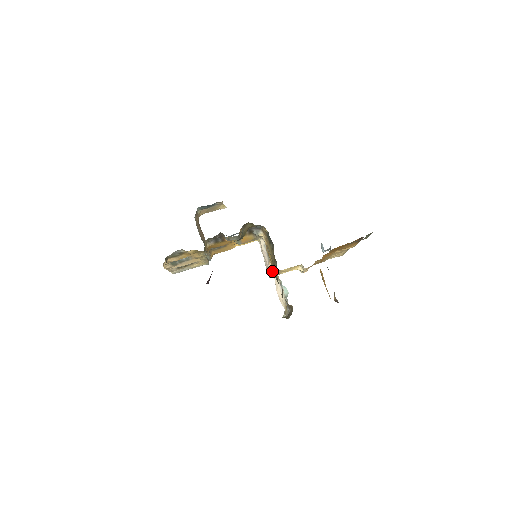
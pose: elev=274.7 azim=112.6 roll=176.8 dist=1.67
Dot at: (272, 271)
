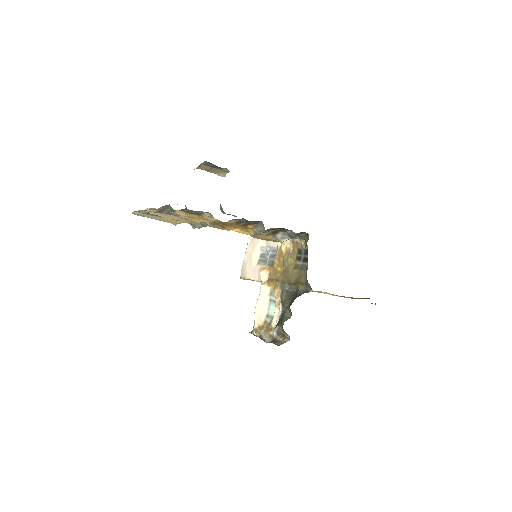
Dot at: (263, 280)
